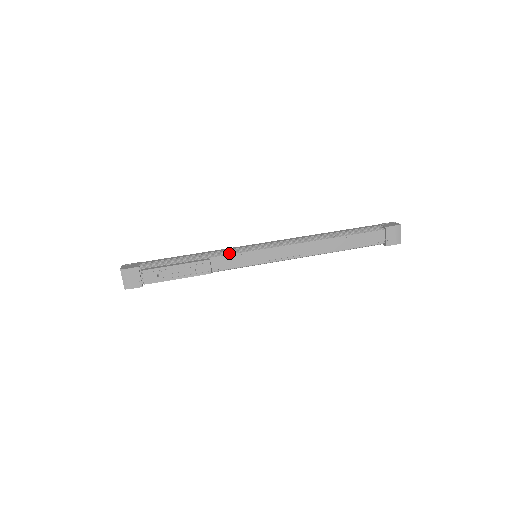
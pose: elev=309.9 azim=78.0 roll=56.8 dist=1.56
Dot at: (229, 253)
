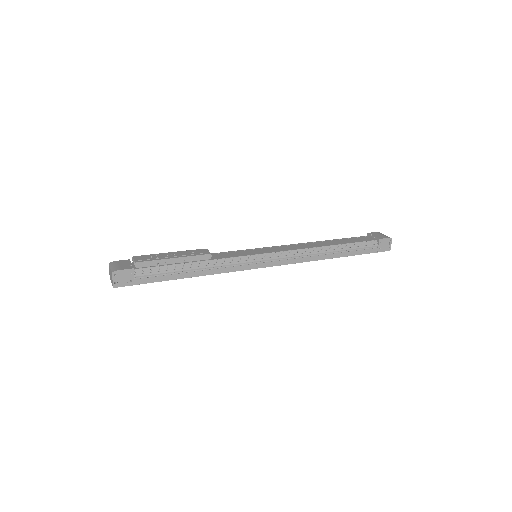
Dot at: occluded
